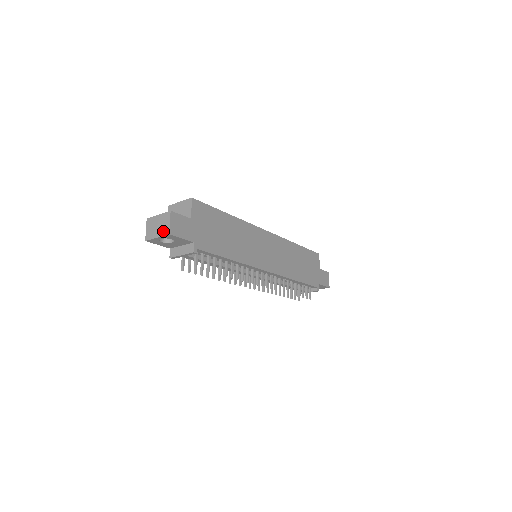
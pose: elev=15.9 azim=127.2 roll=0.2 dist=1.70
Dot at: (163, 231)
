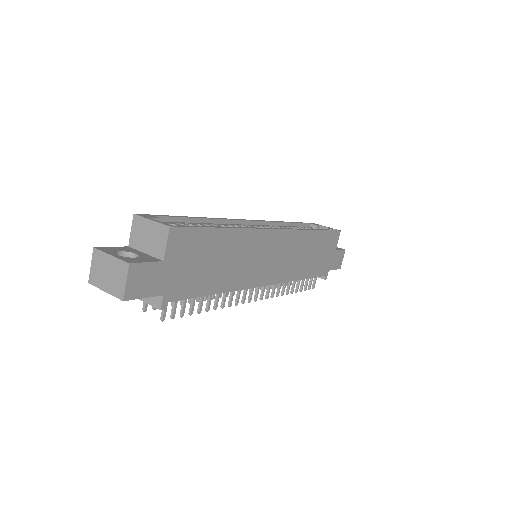
Dot at: (114, 289)
